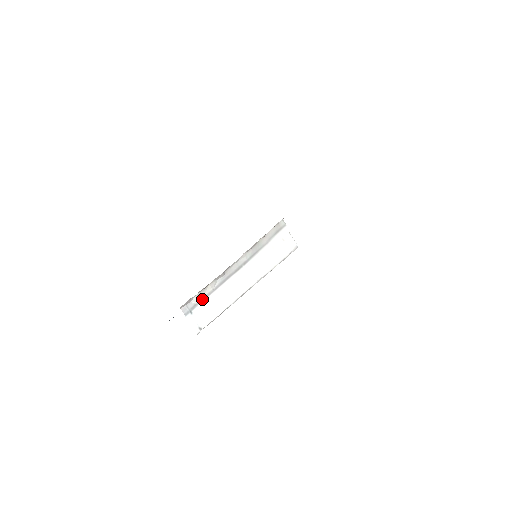
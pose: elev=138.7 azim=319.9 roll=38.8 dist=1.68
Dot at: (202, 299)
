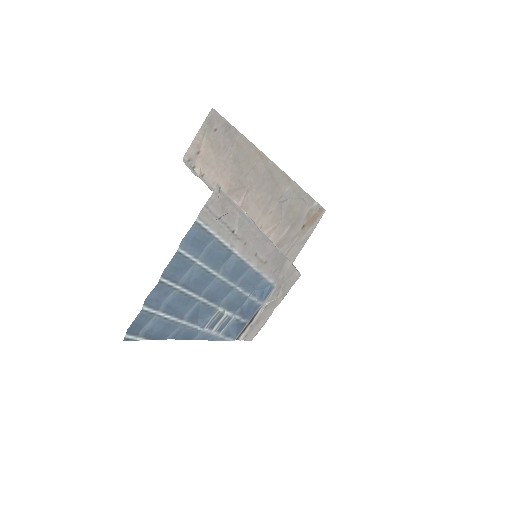
Dot at: occluded
